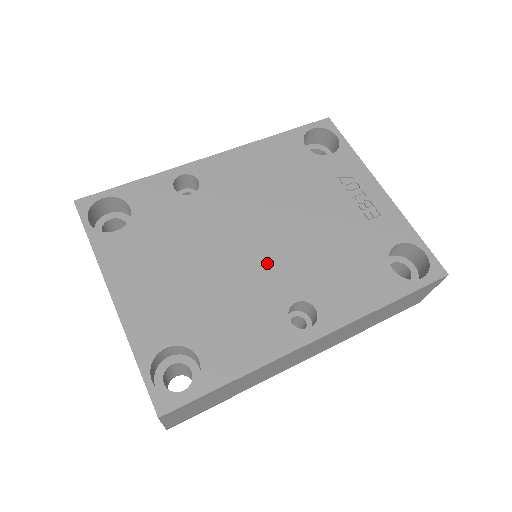
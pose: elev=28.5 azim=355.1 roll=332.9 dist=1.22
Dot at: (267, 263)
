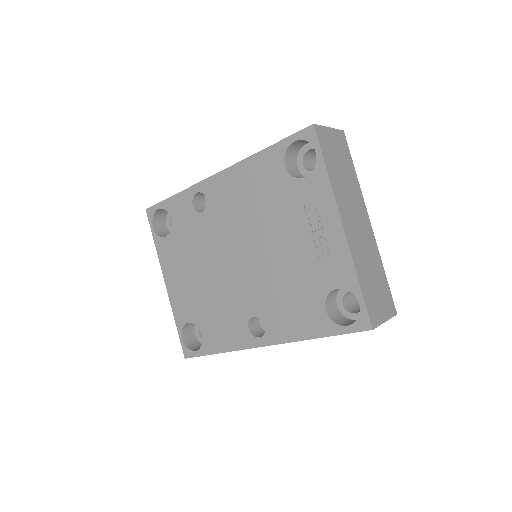
Dot at: (241, 282)
